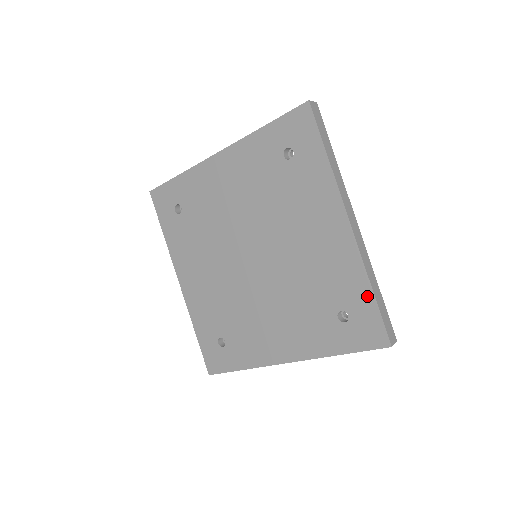
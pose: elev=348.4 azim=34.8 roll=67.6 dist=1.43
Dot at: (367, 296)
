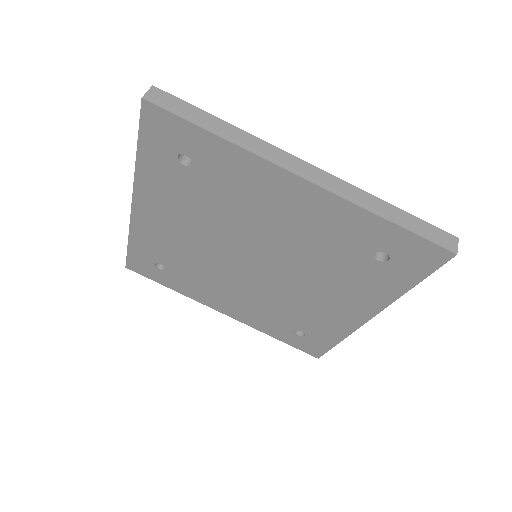
Dot at: (332, 341)
